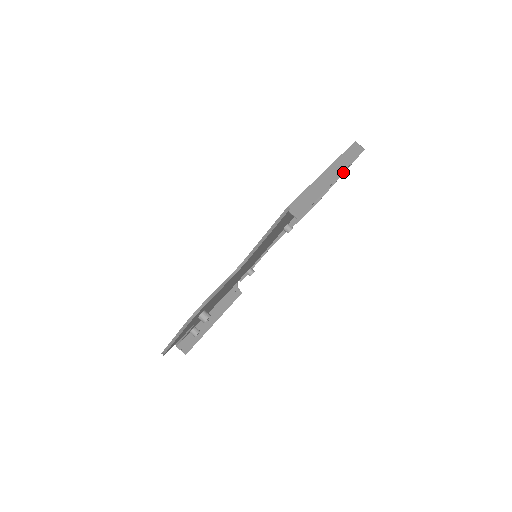
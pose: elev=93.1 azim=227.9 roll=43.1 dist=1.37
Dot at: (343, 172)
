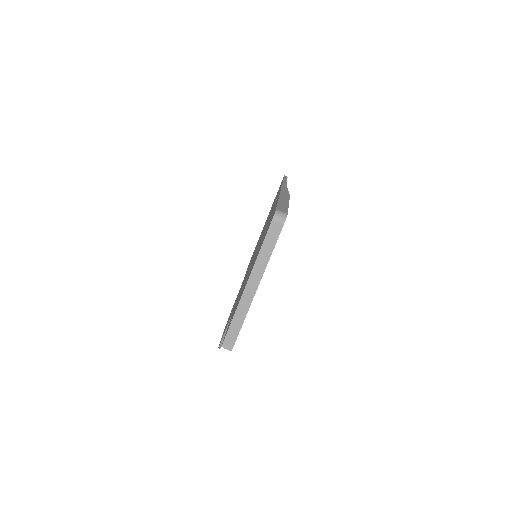
Dot at: occluded
